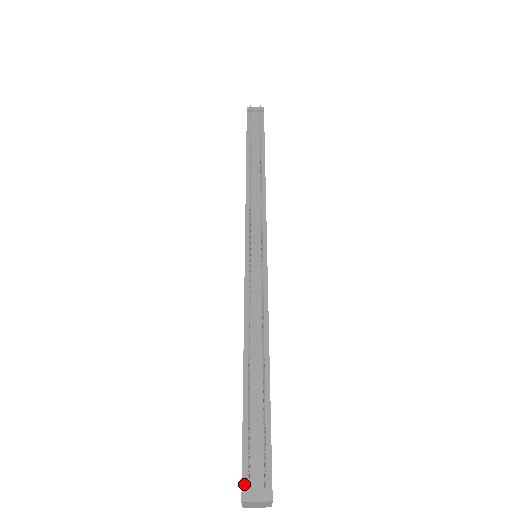
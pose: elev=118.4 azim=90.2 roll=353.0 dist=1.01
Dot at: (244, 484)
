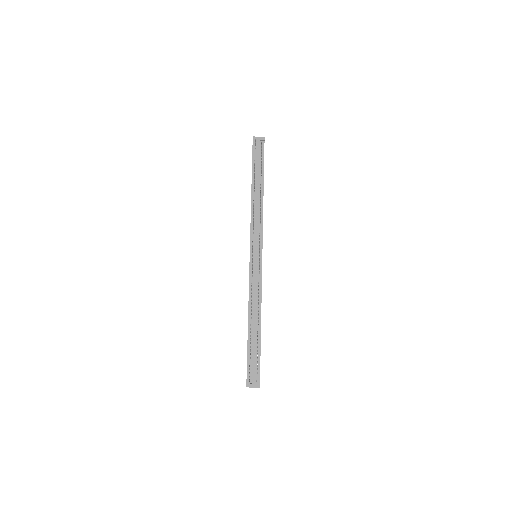
Dot at: (248, 380)
